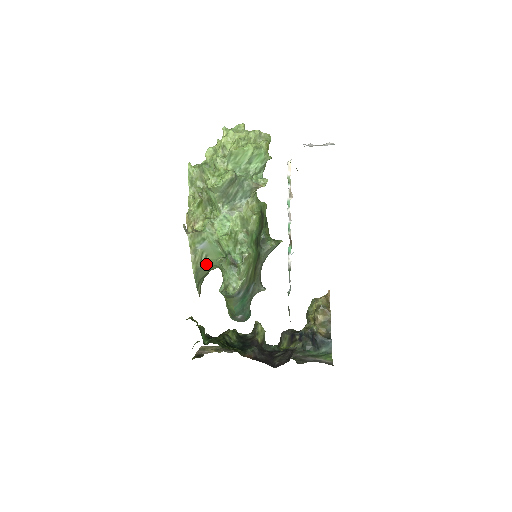
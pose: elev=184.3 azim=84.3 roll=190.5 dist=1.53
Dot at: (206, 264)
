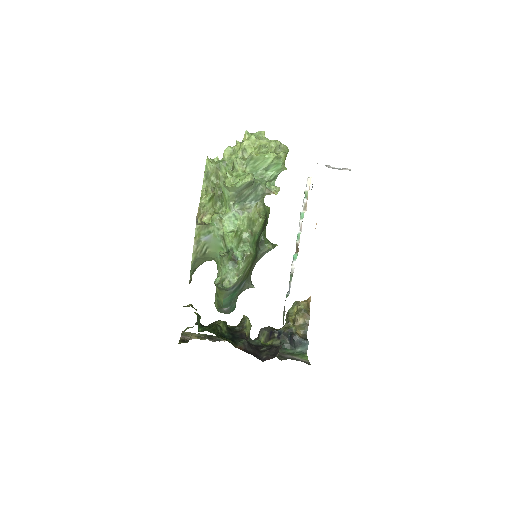
Dot at: (205, 255)
